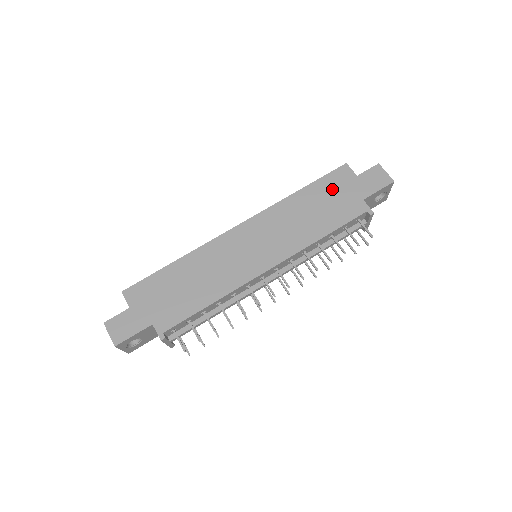
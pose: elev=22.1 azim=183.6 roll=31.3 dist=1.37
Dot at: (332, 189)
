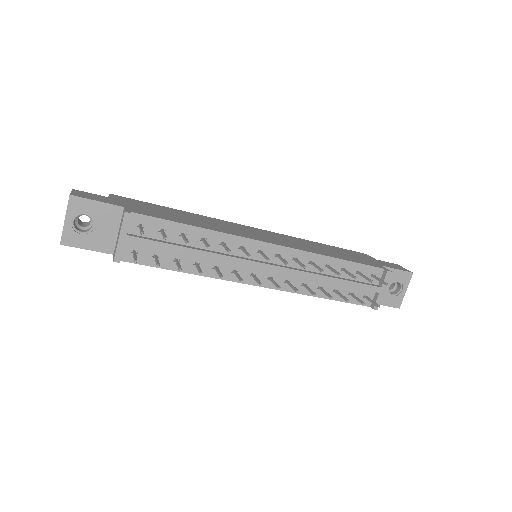
Dot at: (350, 253)
